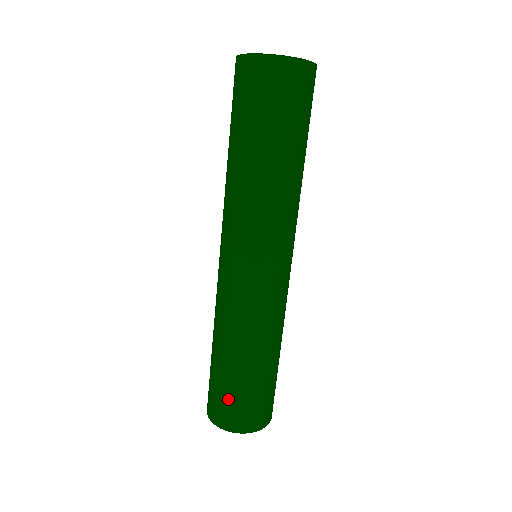
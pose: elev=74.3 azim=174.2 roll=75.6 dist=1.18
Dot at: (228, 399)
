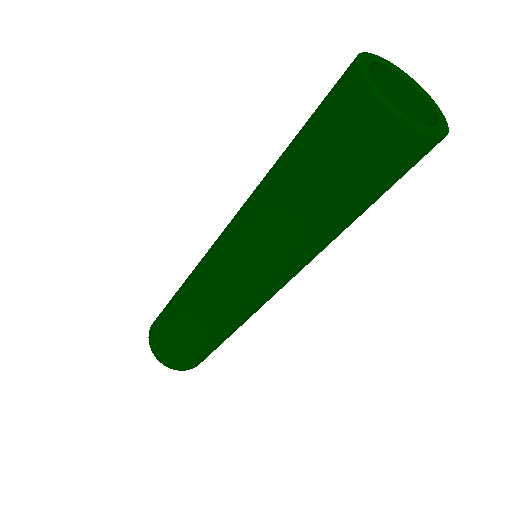
Dot at: (183, 355)
